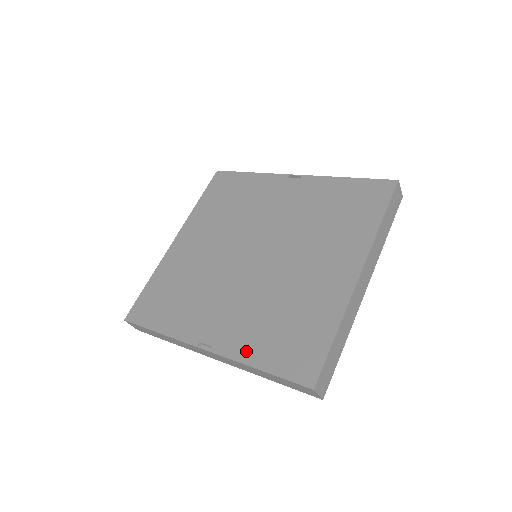
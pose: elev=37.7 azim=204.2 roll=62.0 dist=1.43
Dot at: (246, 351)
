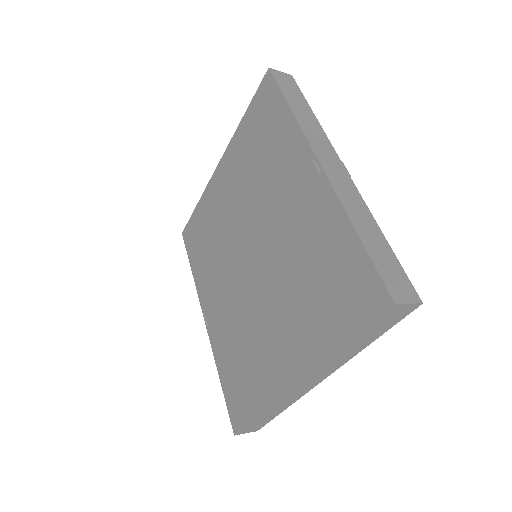
Dot at: (219, 355)
